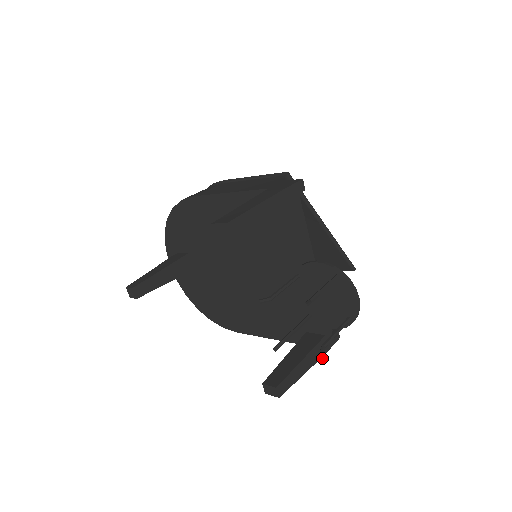
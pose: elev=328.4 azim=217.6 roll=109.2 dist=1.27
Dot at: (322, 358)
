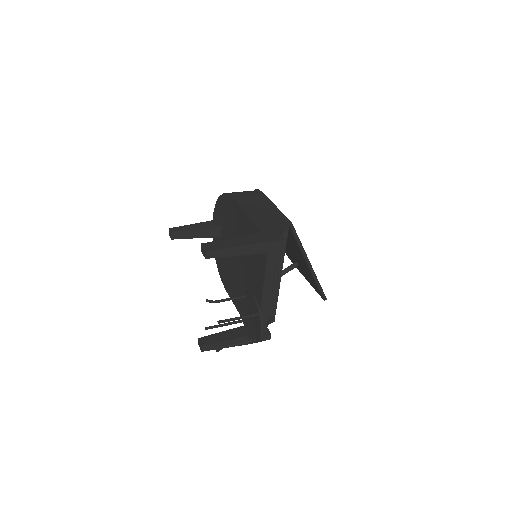
Dot at: occluded
